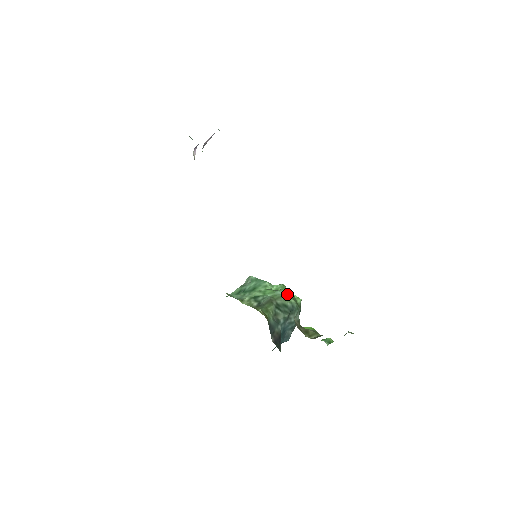
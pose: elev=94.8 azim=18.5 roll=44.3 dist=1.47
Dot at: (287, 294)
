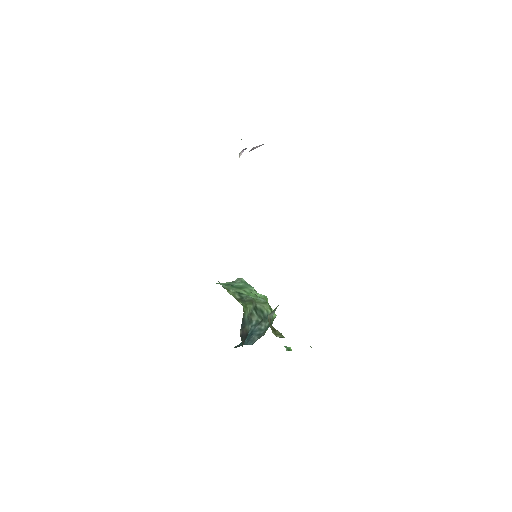
Dot at: (267, 303)
